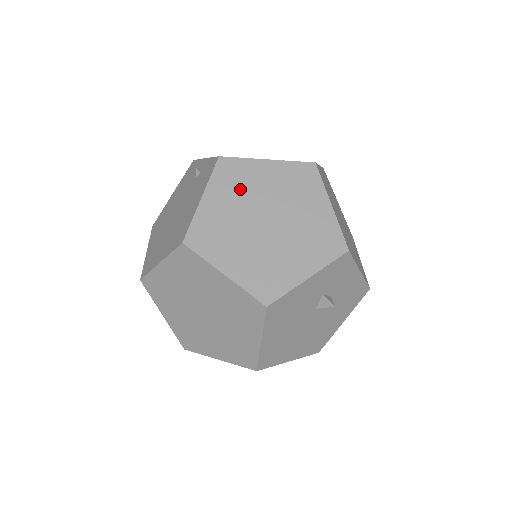
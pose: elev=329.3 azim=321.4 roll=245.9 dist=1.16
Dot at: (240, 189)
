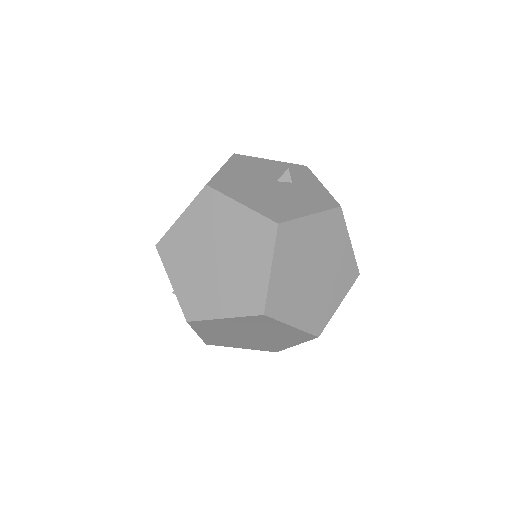
Dot at: (218, 329)
